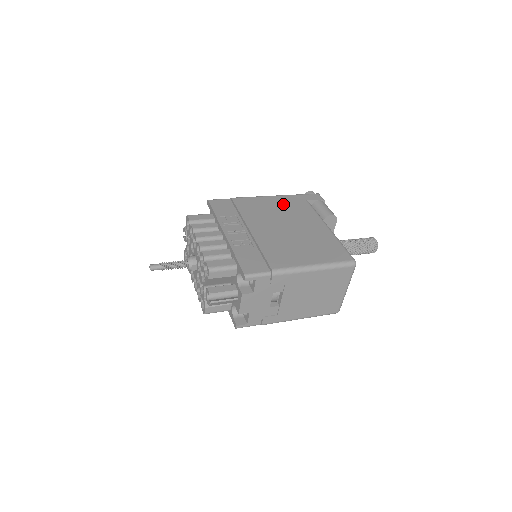
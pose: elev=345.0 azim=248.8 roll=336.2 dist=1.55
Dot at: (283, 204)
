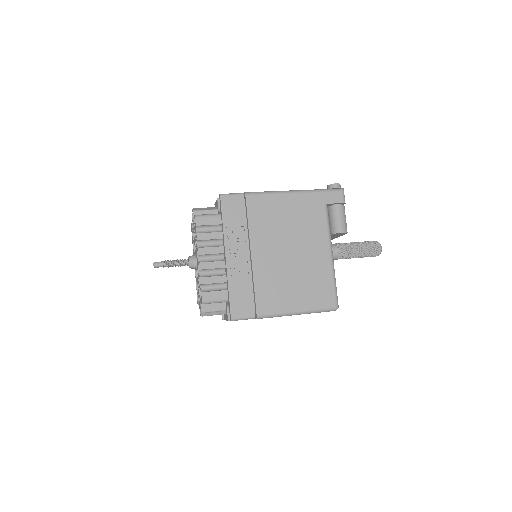
Dot at: (297, 210)
